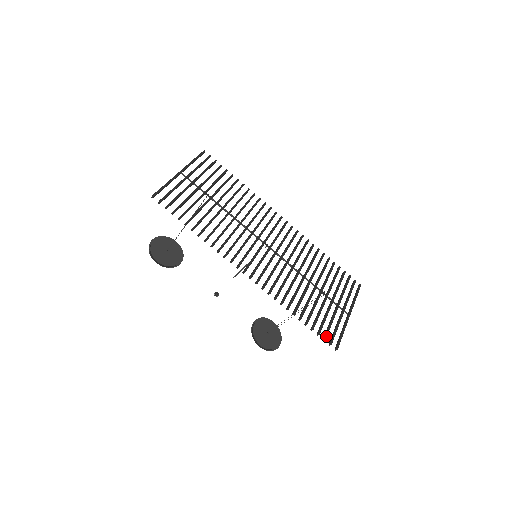
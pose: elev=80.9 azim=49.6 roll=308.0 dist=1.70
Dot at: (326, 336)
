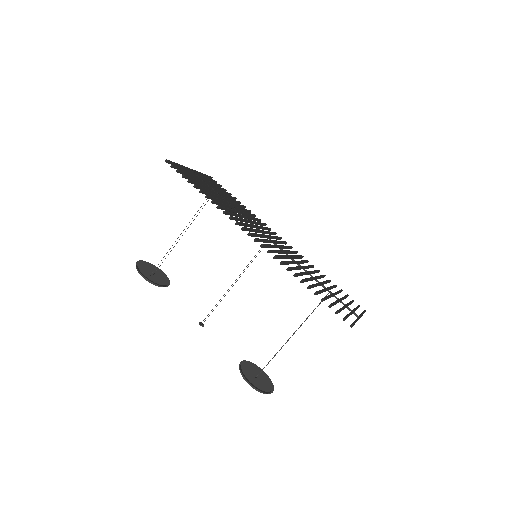
Dot at: (339, 311)
